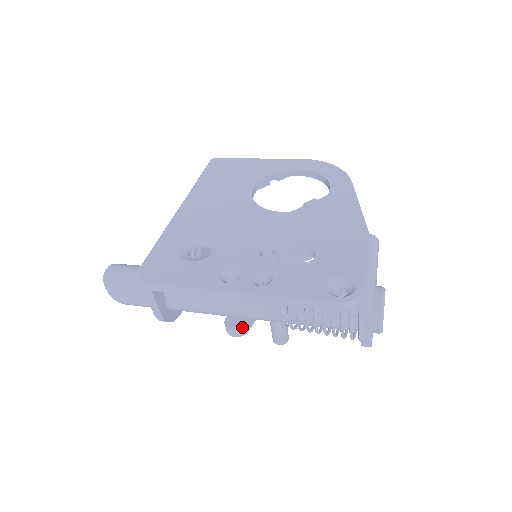
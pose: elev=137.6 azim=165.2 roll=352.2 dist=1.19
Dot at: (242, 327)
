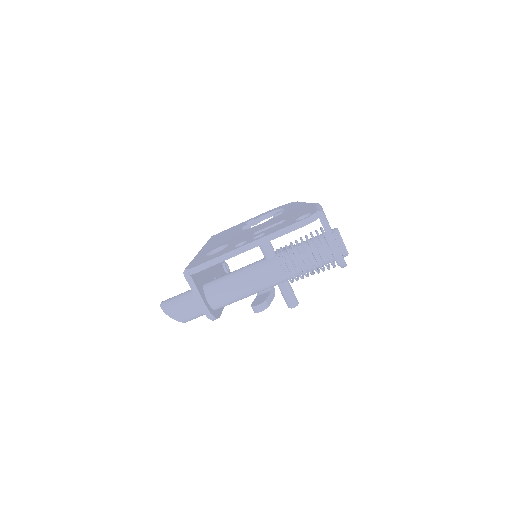
Dot at: (263, 301)
